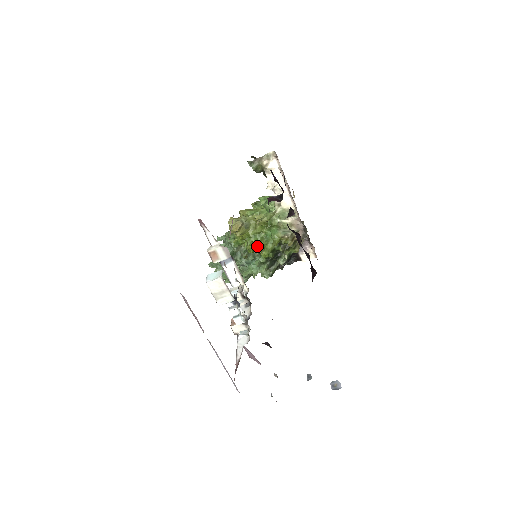
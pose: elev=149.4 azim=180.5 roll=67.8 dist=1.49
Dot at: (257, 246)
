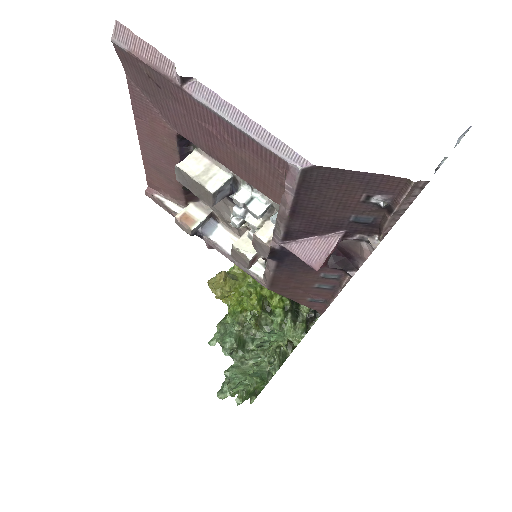
Dot at: (261, 300)
